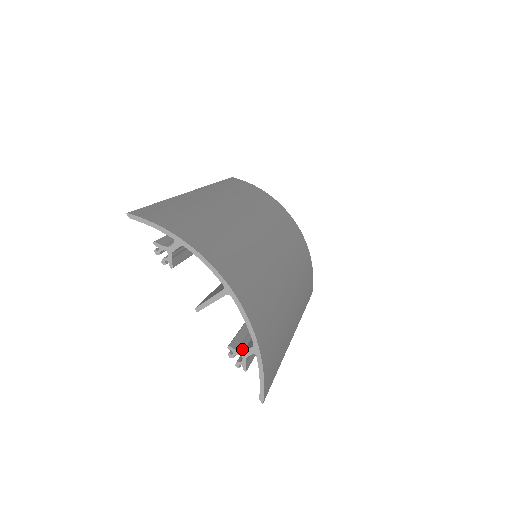
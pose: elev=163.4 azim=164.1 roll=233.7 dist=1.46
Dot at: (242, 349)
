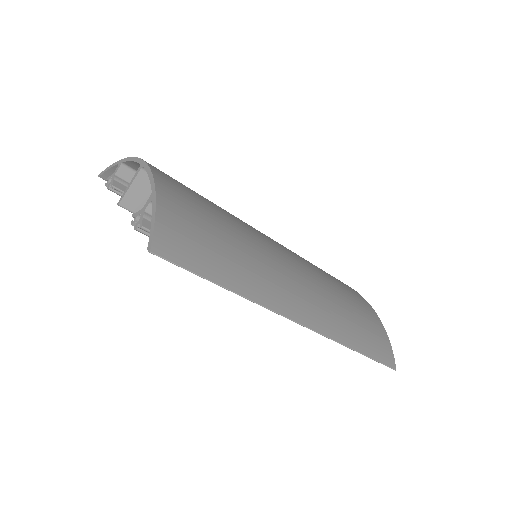
Dot at: occluded
